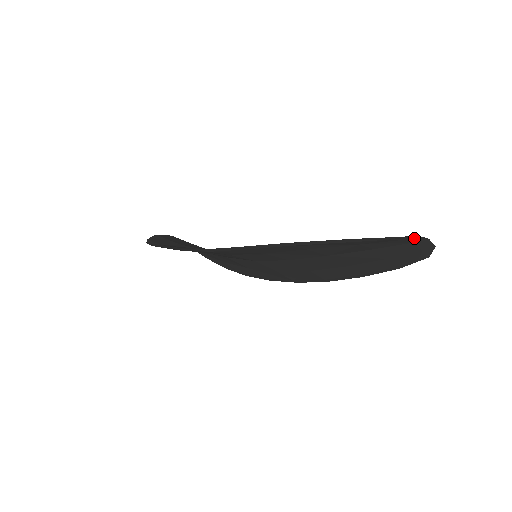
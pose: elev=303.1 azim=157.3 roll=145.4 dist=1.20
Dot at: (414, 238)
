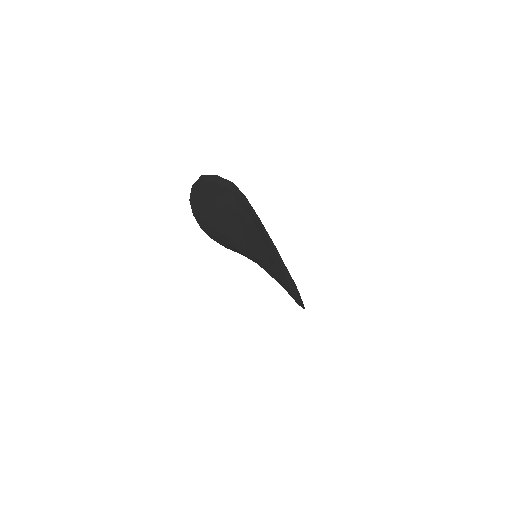
Dot at: (218, 179)
